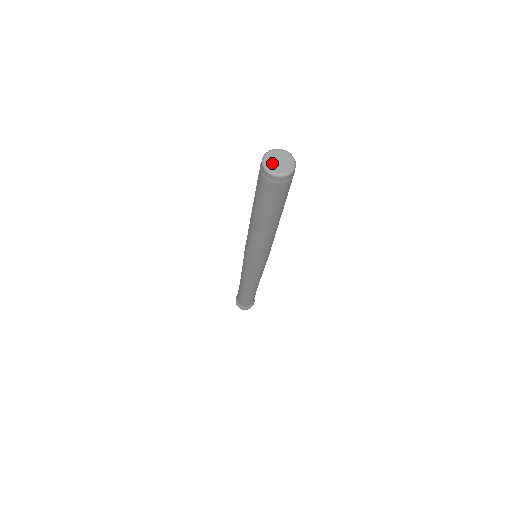
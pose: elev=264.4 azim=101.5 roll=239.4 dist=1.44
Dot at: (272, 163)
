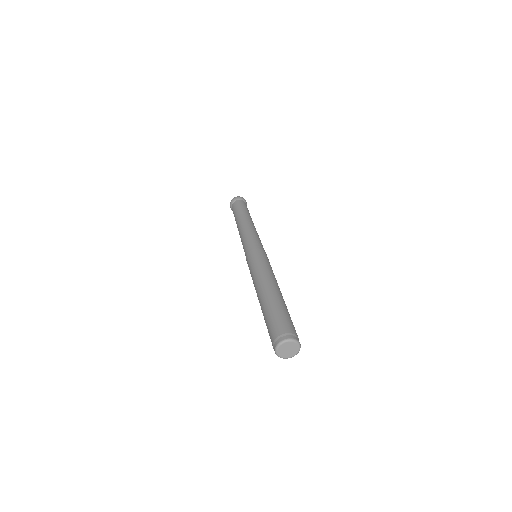
Dot at: (283, 350)
